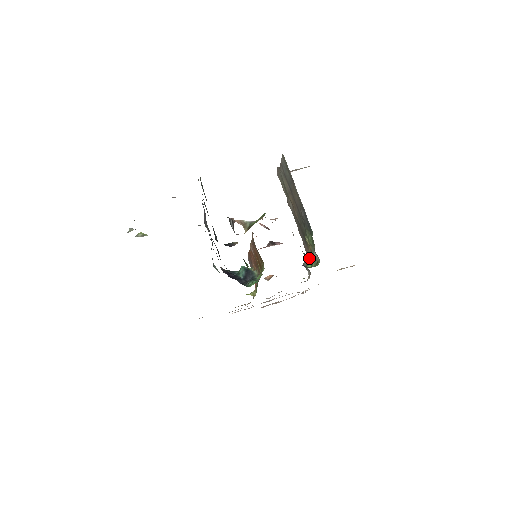
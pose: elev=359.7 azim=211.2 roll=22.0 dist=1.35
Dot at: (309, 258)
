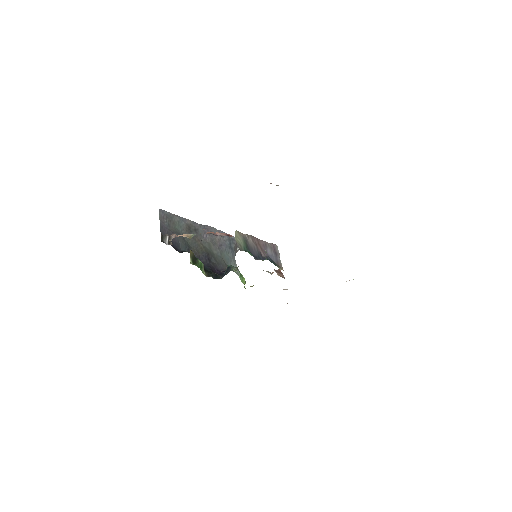
Dot at: occluded
